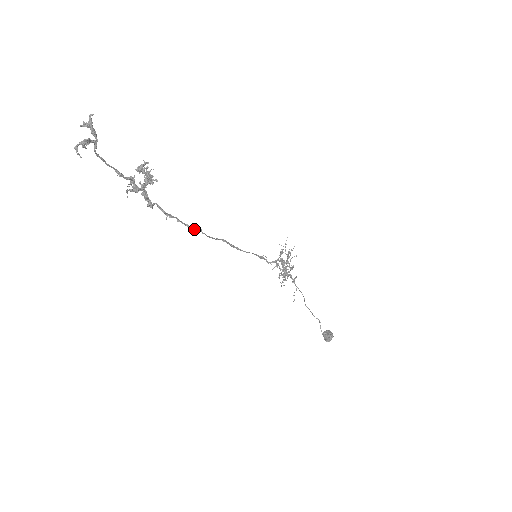
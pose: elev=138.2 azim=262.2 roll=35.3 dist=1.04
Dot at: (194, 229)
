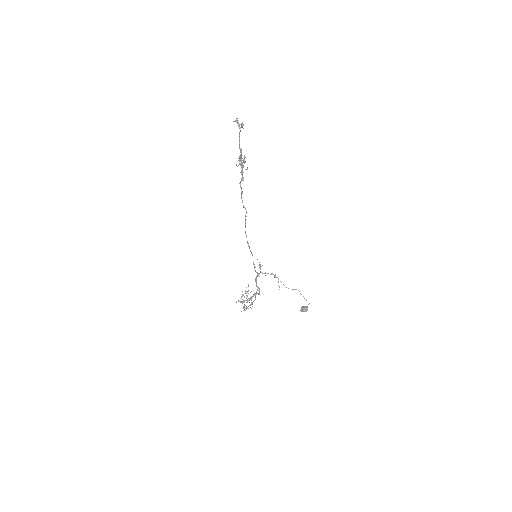
Dot at: (246, 211)
